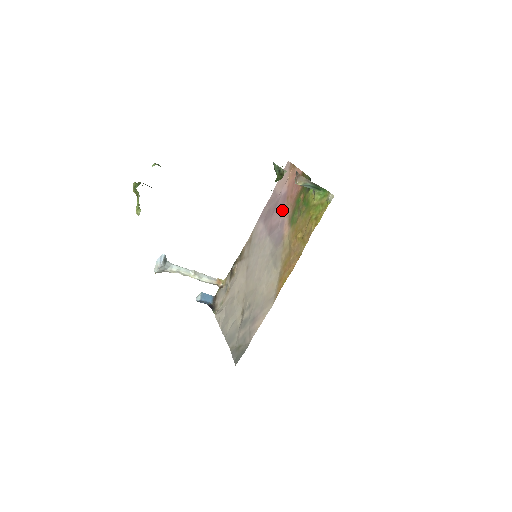
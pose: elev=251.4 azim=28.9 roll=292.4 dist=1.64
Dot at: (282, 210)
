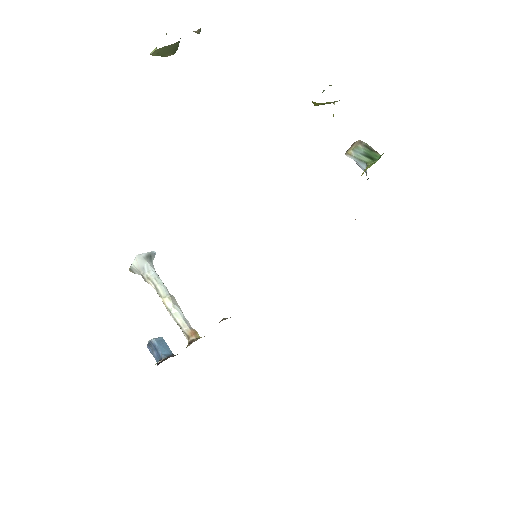
Dot at: occluded
